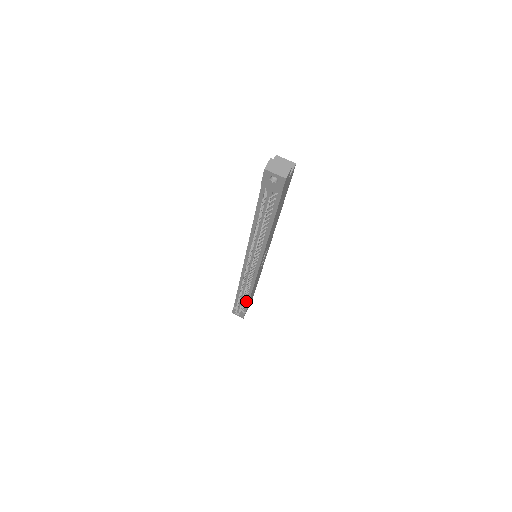
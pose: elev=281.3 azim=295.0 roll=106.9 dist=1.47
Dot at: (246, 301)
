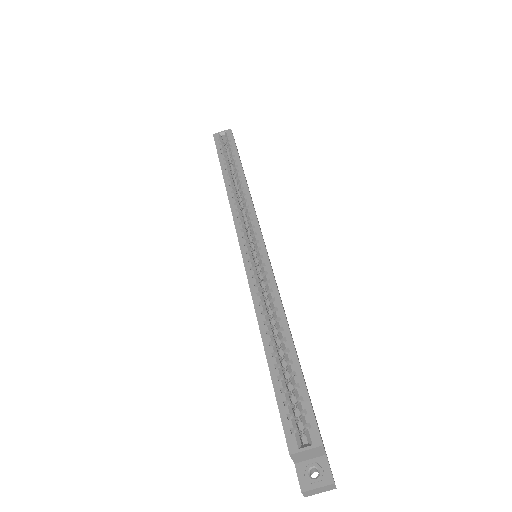
Dot at: occluded
